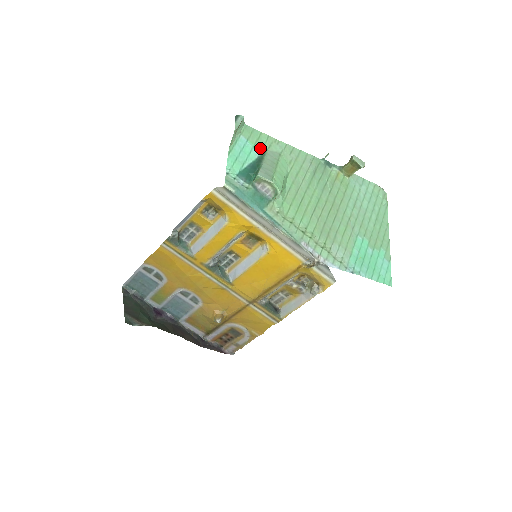
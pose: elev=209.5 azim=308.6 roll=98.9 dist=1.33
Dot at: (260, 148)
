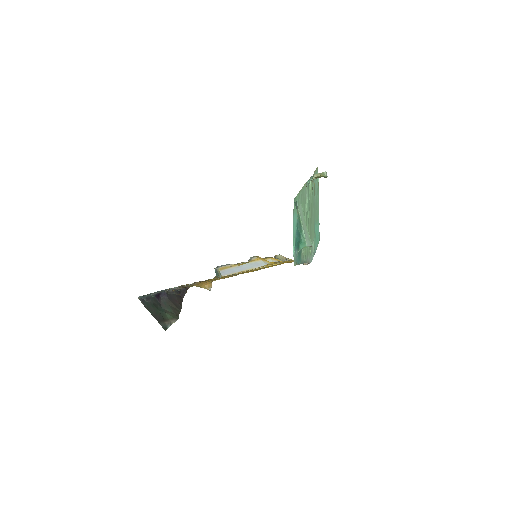
Dot at: occluded
